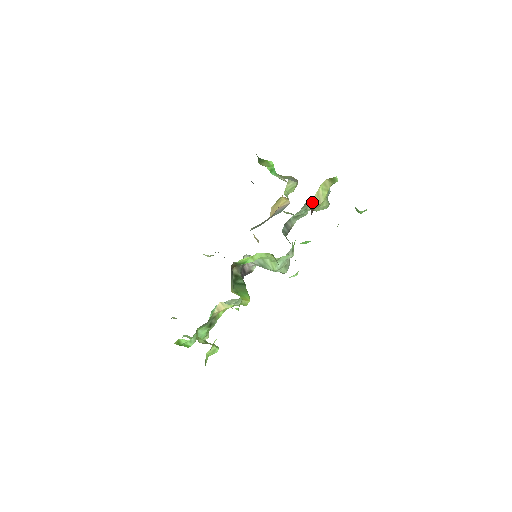
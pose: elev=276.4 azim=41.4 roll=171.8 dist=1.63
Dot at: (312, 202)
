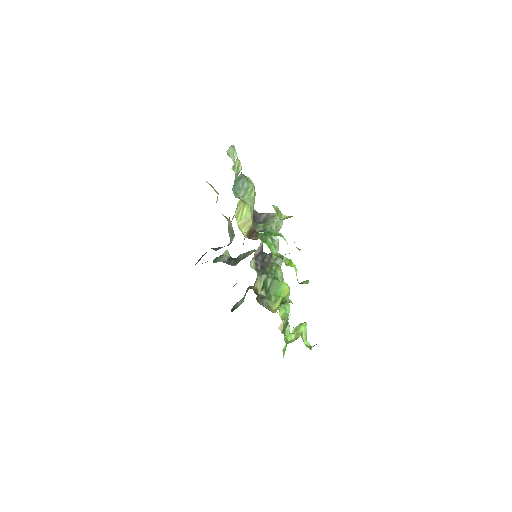
Dot at: (247, 236)
